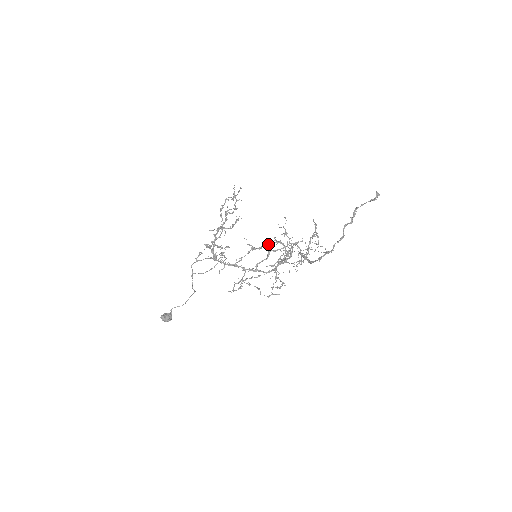
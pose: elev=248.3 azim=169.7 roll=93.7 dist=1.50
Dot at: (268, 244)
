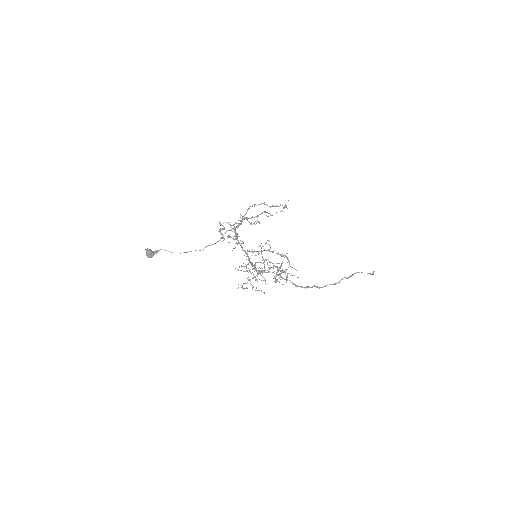
Dot at: (283, 255)
